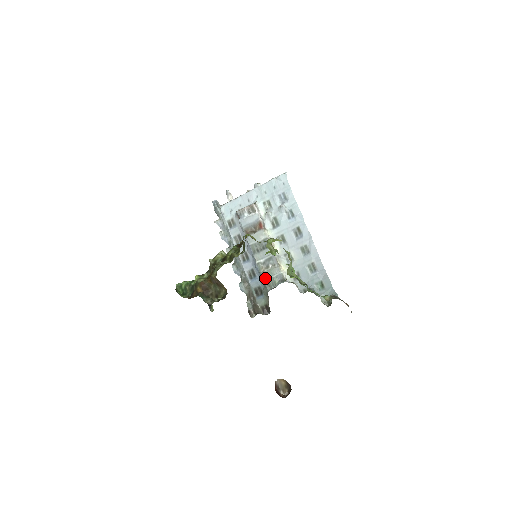
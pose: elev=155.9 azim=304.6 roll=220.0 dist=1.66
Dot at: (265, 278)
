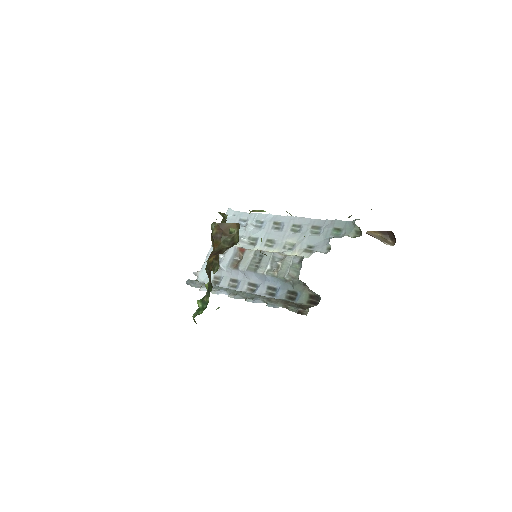
Dot at: (284, 275)
